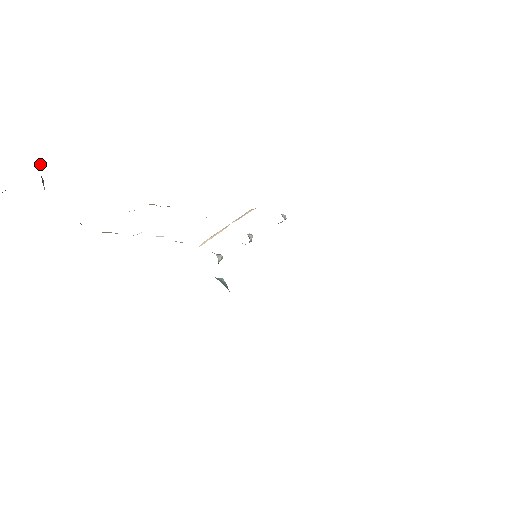
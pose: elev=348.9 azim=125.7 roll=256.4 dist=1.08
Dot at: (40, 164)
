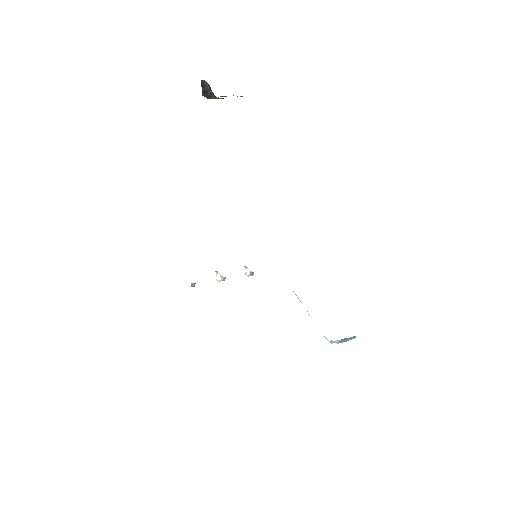
Dot at: occluded
